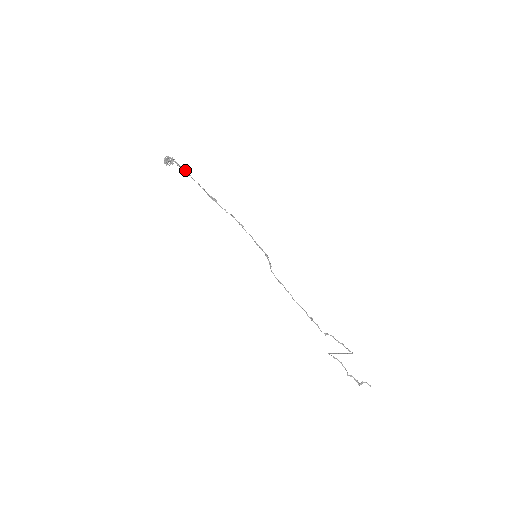
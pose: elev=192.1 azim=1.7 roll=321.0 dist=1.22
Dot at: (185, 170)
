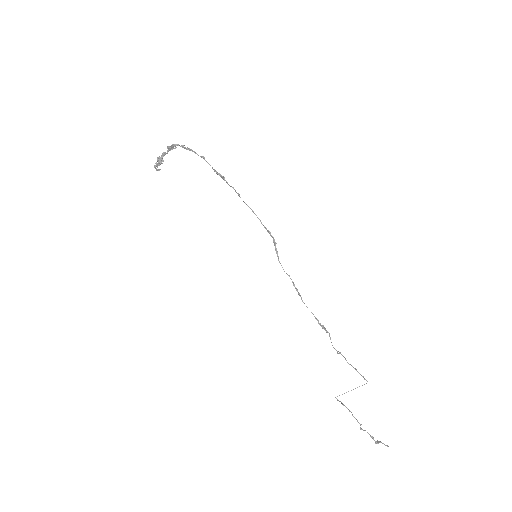
Dot at: (191, 149)
